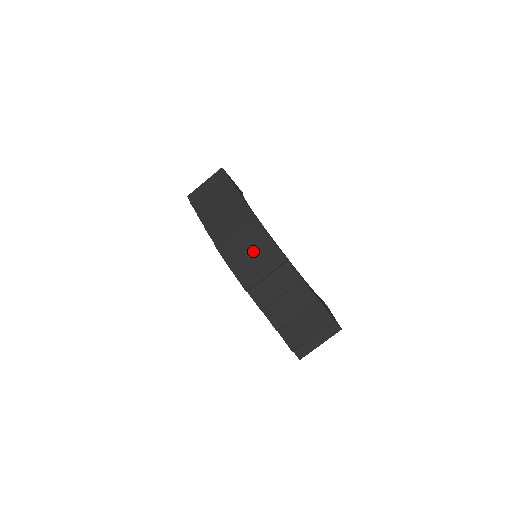
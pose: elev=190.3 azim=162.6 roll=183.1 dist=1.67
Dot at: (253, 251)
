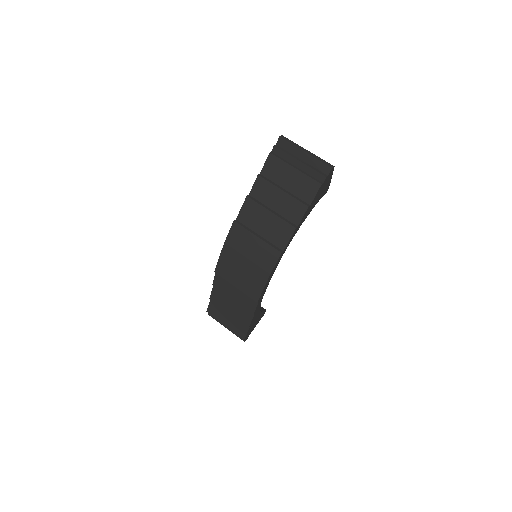
Dot at: (247, 268)
